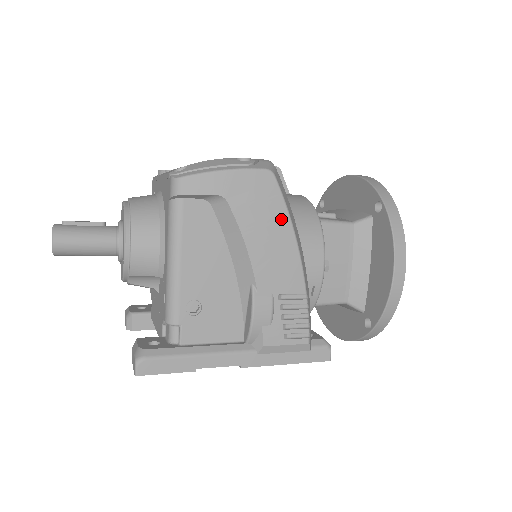
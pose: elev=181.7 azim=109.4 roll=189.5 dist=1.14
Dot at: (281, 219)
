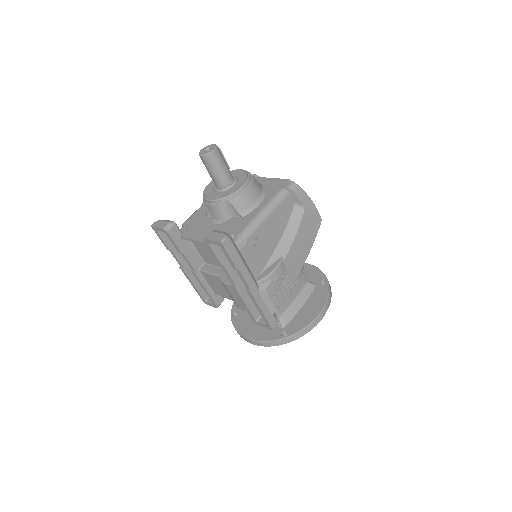
Dot at: (310, 242)
